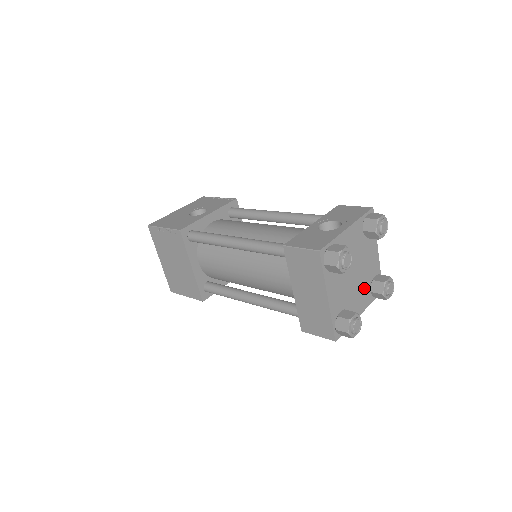
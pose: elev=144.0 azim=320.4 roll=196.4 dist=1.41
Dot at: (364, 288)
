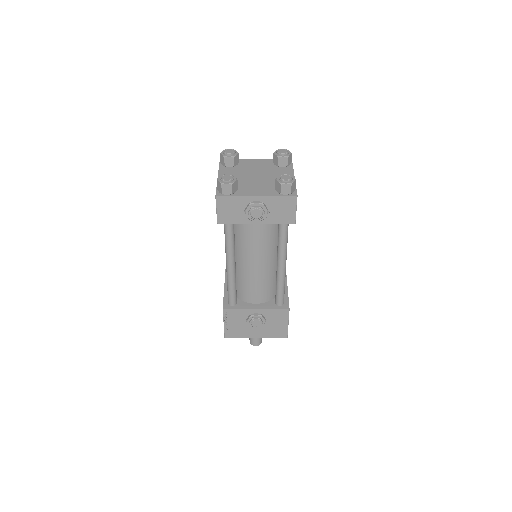
Dot at: (267, 186)
